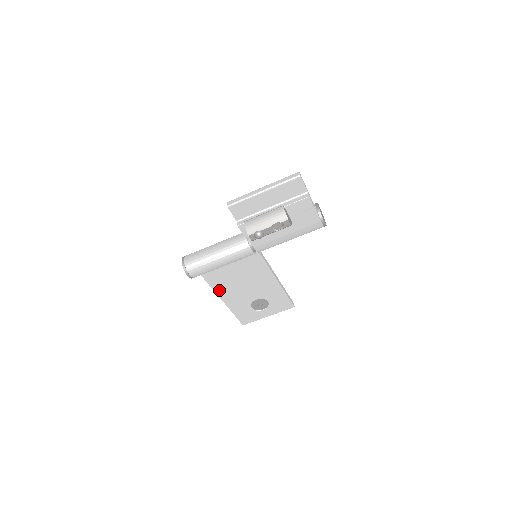
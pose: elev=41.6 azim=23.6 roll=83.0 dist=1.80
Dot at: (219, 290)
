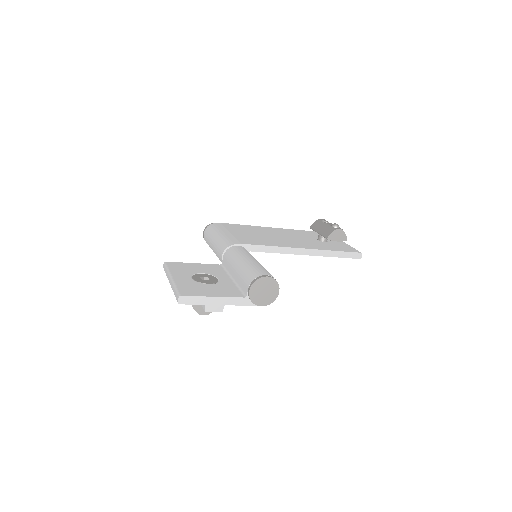
Dot at: occluded
